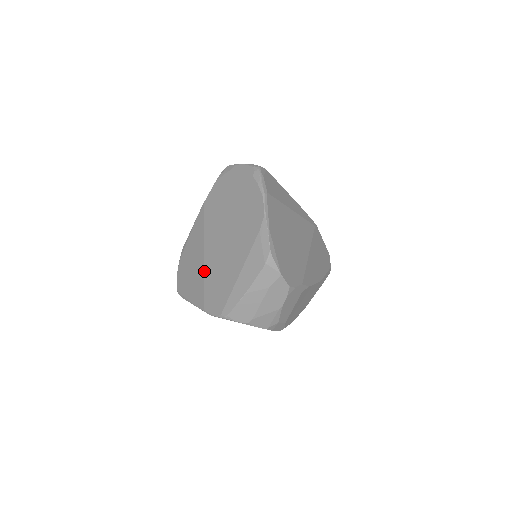
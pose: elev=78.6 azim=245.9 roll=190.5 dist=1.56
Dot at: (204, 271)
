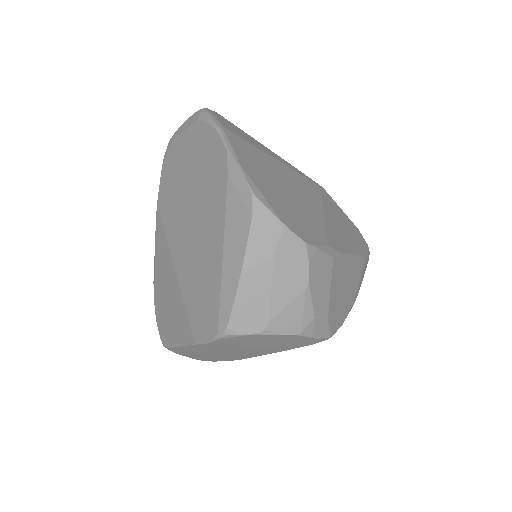
Dot at: (180, 287)
